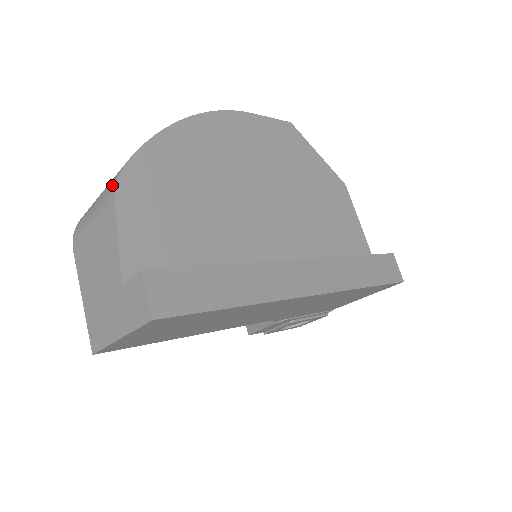
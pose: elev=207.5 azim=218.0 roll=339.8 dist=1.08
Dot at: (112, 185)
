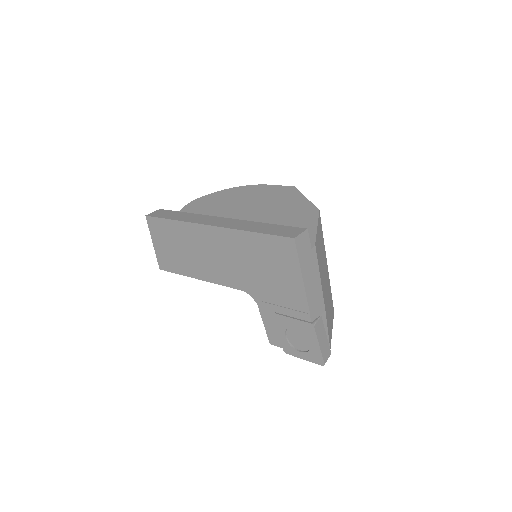
Dot at: occluded
